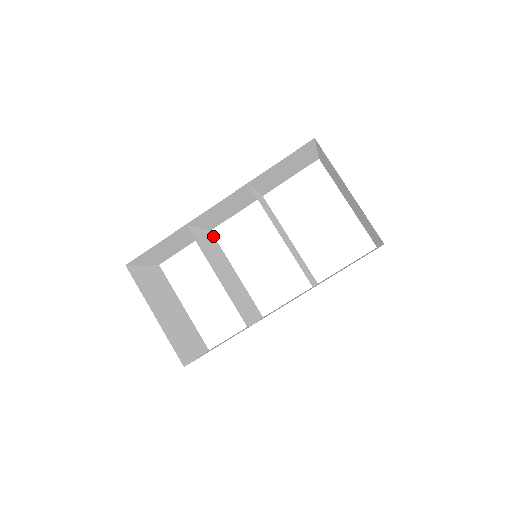
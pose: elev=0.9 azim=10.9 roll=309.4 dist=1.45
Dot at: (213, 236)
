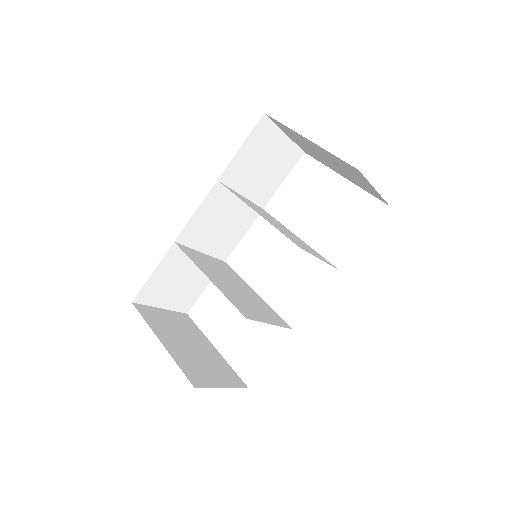
Dot at: (227, 265)
